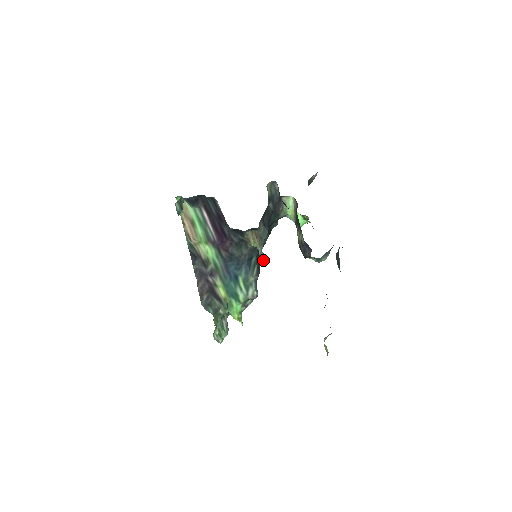
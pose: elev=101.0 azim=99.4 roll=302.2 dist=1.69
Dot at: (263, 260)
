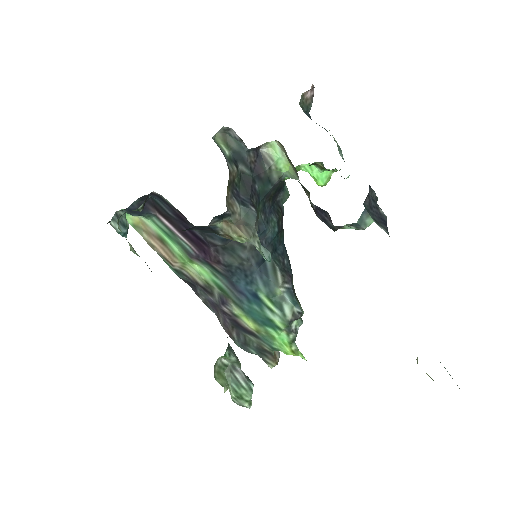
Dot at: (269, 258)
